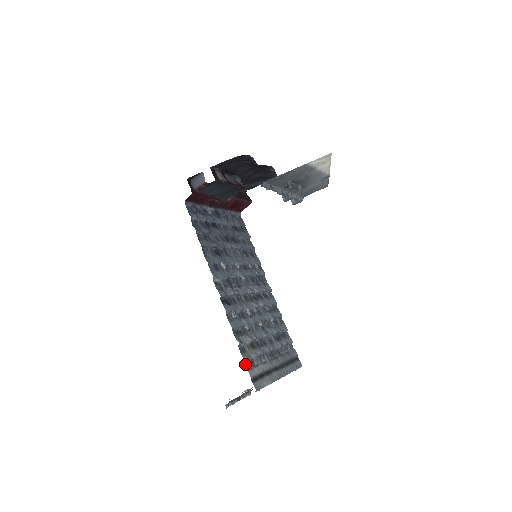
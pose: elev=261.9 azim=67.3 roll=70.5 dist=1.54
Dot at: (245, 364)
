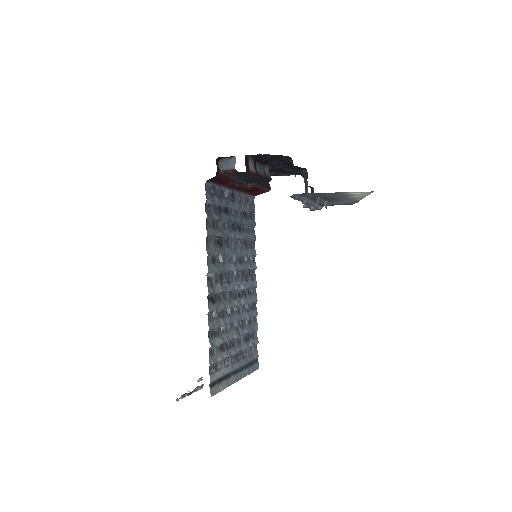
Dot at: (209, 368)
